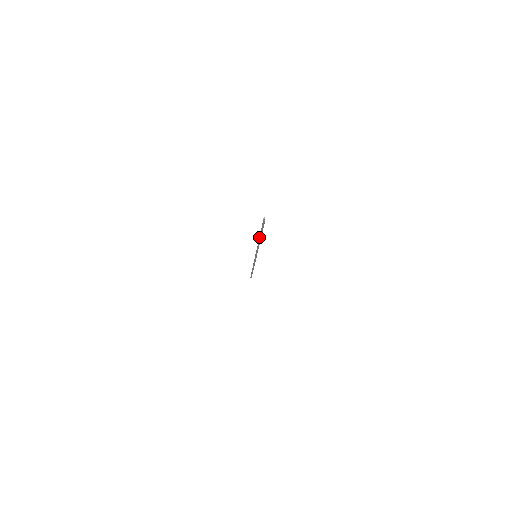
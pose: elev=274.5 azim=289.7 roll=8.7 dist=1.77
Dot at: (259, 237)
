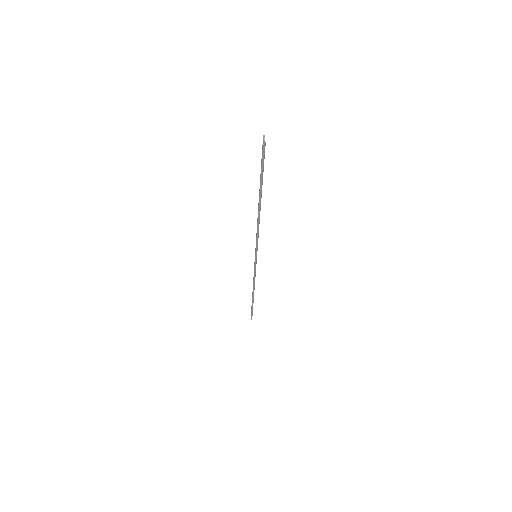
Dot at: occluded
